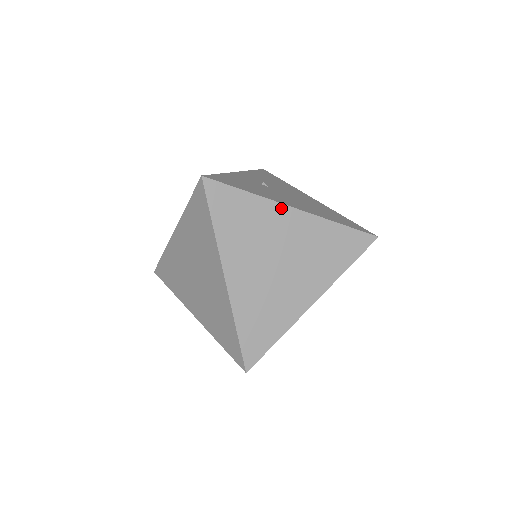
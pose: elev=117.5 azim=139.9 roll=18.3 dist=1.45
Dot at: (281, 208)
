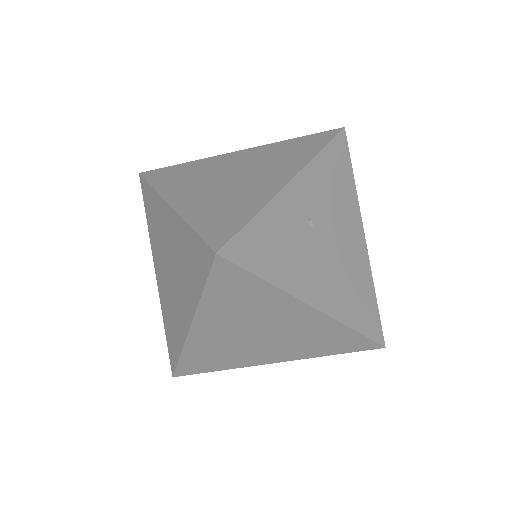
Dot at: (298, 304)
